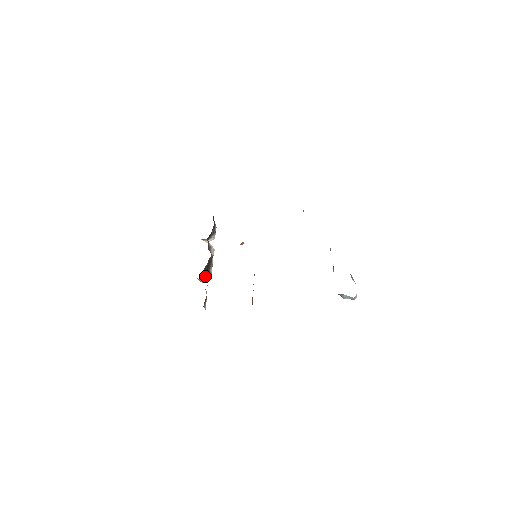
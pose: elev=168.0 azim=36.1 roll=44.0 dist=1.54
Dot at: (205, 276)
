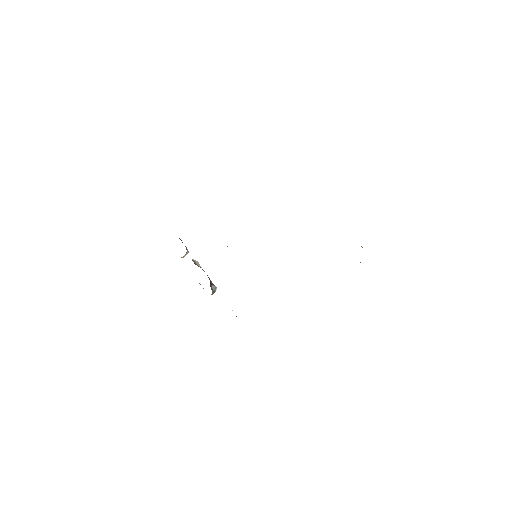
Dot at: (213, 290)
